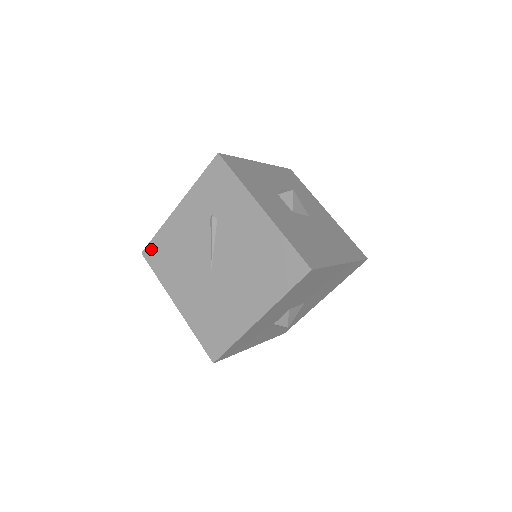
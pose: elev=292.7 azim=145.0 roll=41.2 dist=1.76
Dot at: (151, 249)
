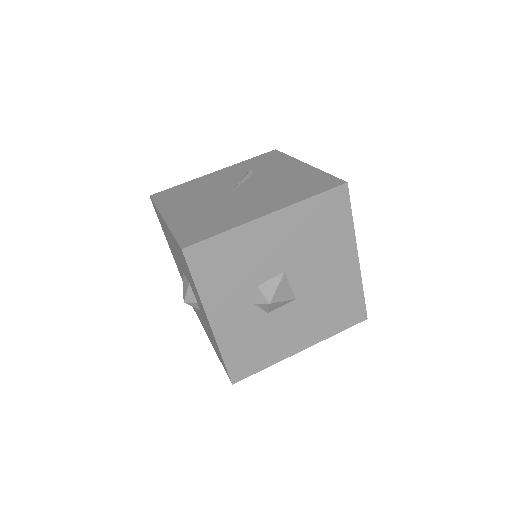
Dot at: (164, 192)
